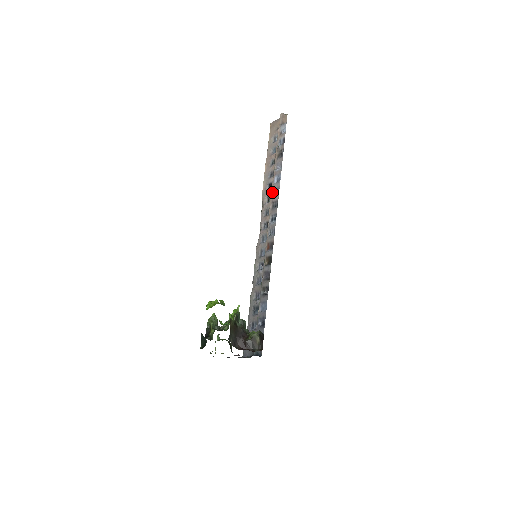
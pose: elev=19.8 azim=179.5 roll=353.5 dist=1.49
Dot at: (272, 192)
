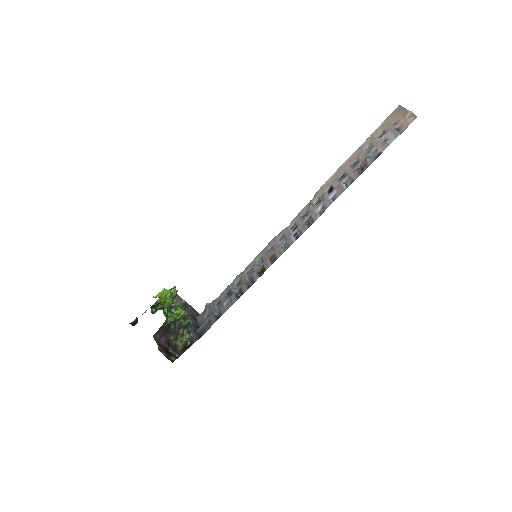
Dot at: (319, 205)
